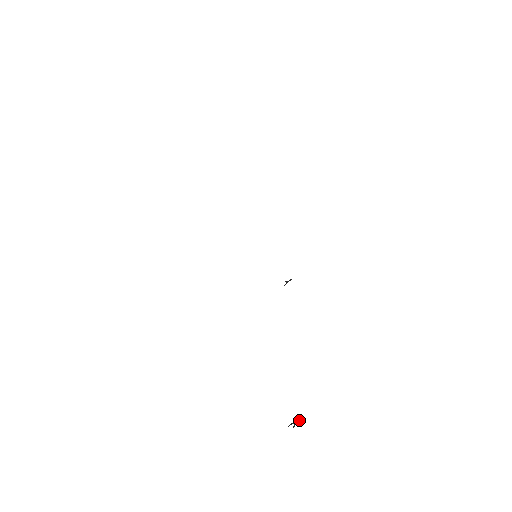
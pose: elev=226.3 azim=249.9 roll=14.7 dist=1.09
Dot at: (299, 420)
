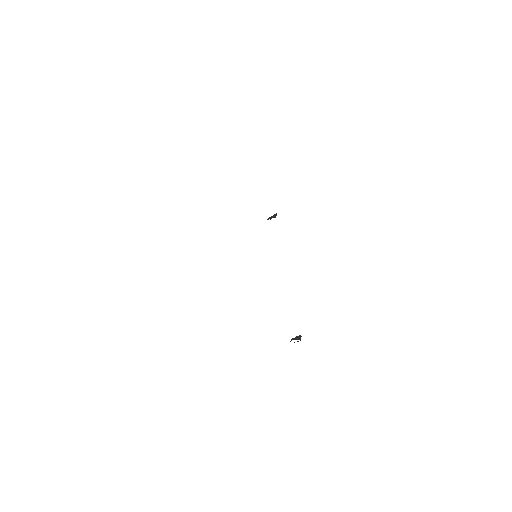
Dot at: (298, 338)
